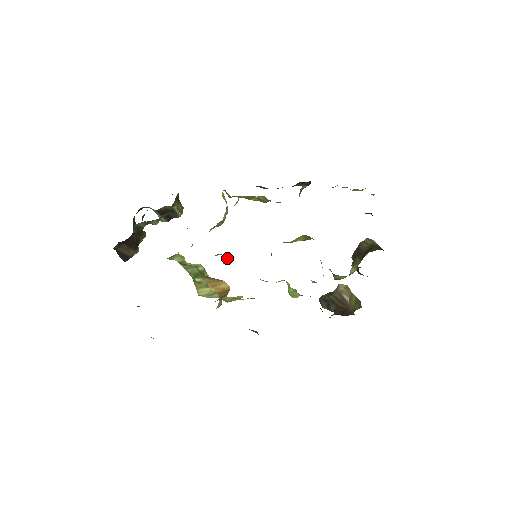
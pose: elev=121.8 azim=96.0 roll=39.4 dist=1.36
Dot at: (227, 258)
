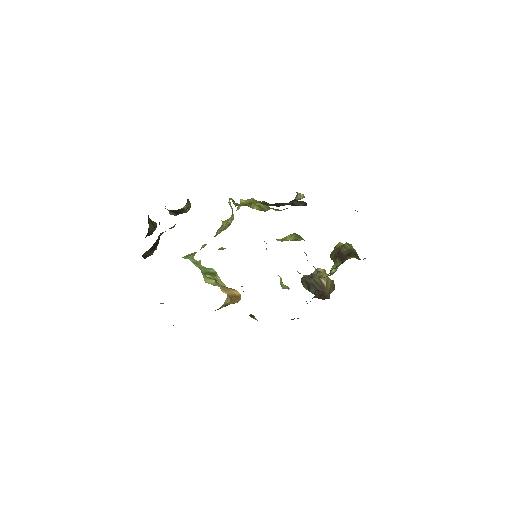
Dot at: occluded
